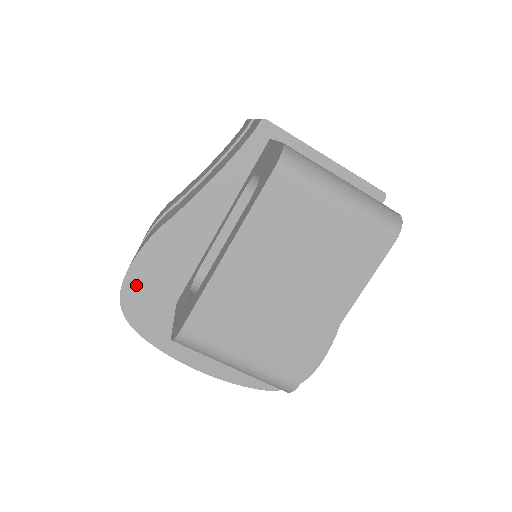
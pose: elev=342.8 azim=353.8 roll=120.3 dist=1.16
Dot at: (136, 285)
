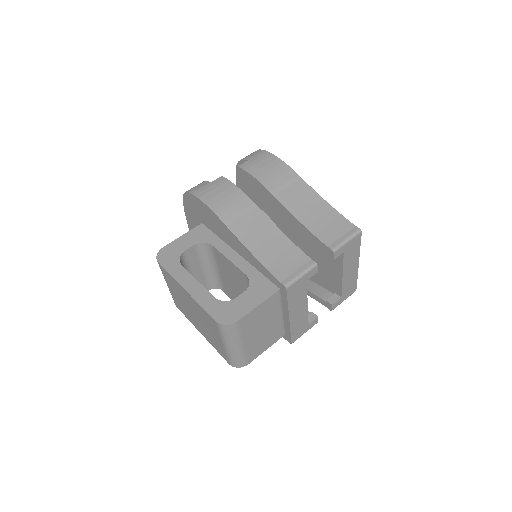
Dot at: (196, 202)
